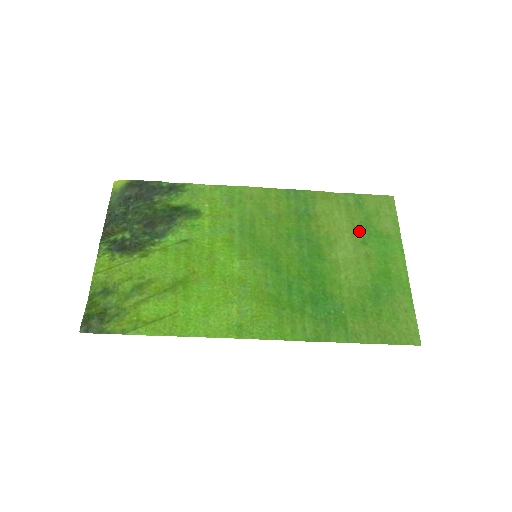
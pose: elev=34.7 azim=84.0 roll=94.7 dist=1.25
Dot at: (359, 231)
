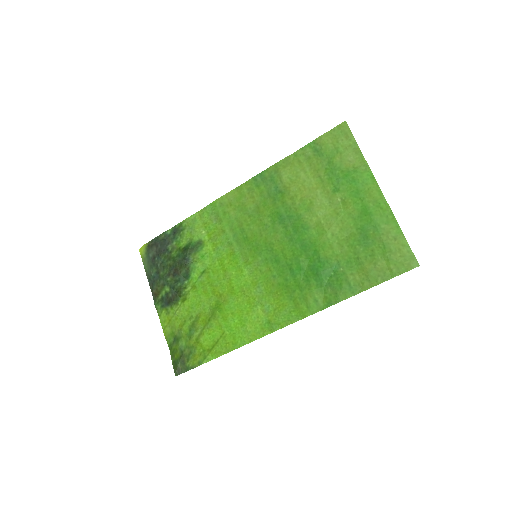
Dot at: (327, 181)
